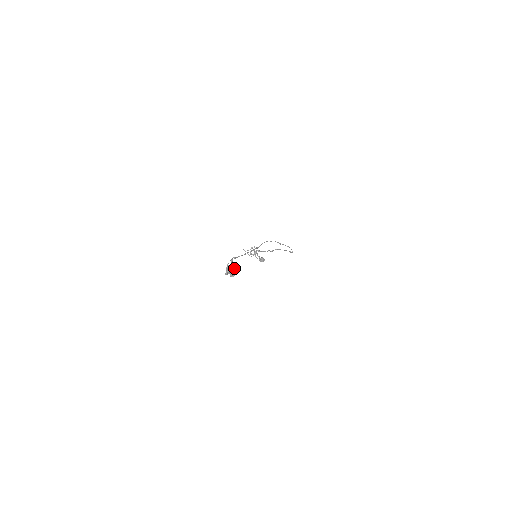
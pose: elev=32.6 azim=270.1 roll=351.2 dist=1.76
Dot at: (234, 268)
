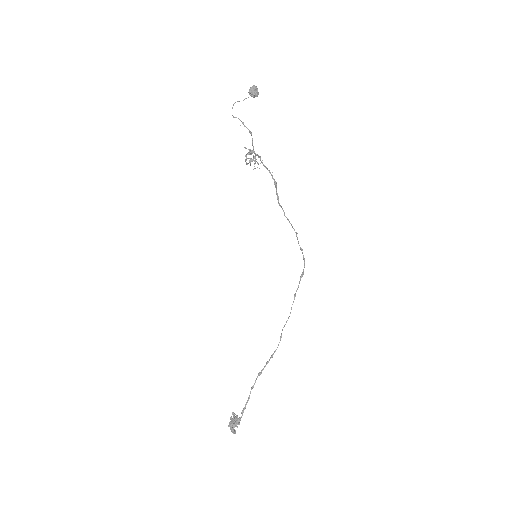
Dot at: occluded
